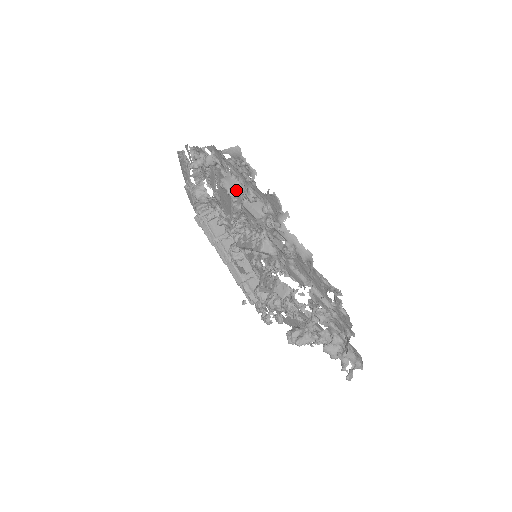
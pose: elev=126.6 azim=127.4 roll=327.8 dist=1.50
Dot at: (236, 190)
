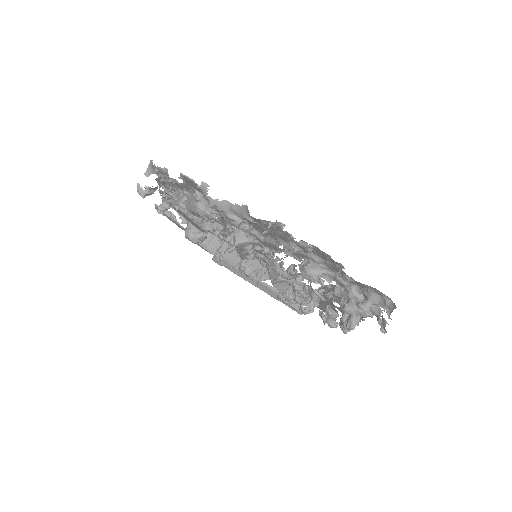
Dot at: (180, 201)
